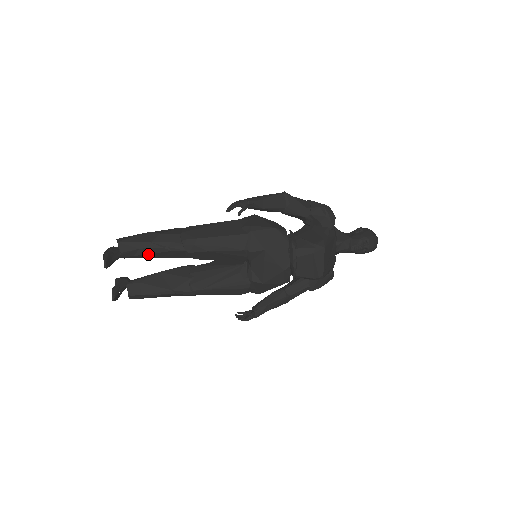
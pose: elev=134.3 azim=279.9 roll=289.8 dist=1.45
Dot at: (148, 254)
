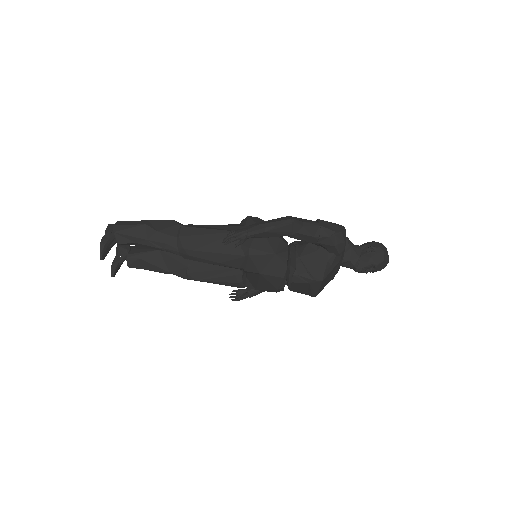
Dot at: occluded
